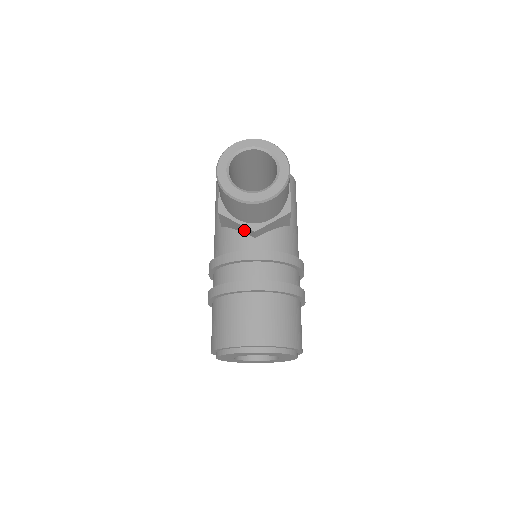
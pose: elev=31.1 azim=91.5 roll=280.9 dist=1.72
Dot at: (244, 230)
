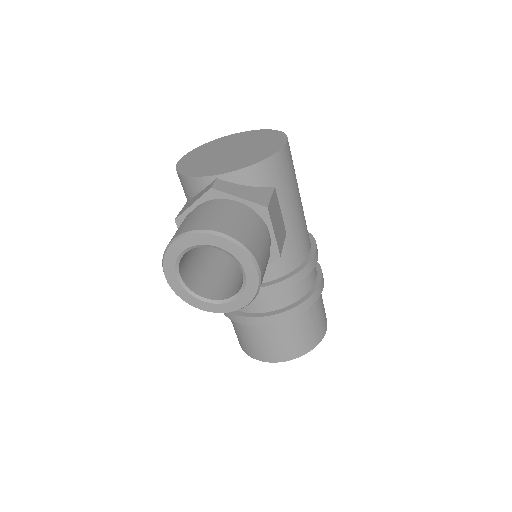
Dot at: occluded
